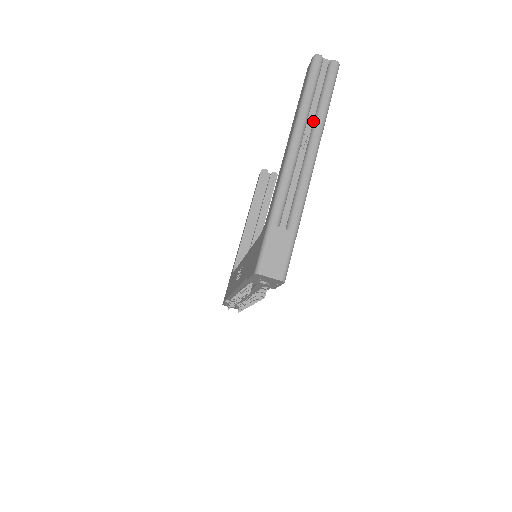
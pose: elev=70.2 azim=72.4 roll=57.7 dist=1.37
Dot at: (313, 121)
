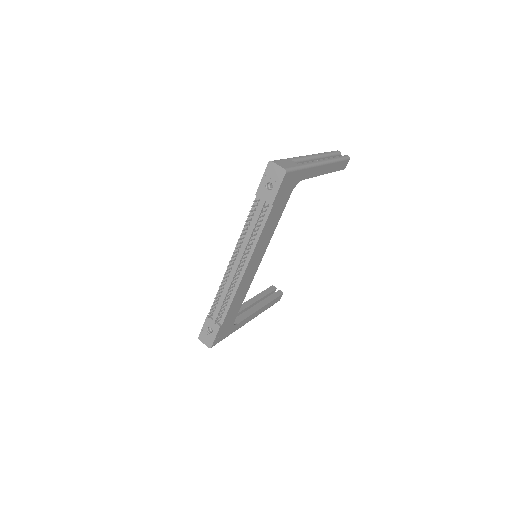
Dot at: occluded
